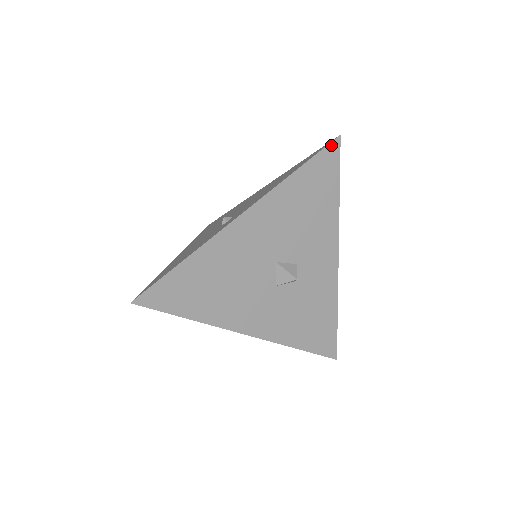
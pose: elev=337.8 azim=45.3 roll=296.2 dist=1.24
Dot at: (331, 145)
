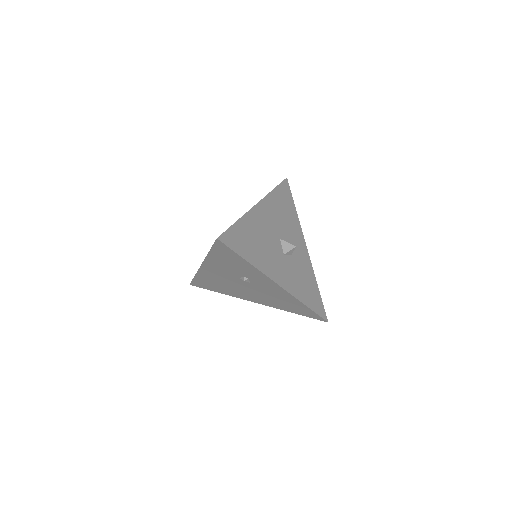
Dot at: (285, 181)
